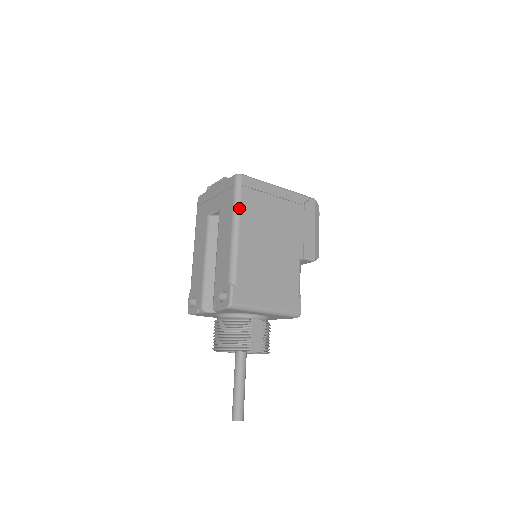
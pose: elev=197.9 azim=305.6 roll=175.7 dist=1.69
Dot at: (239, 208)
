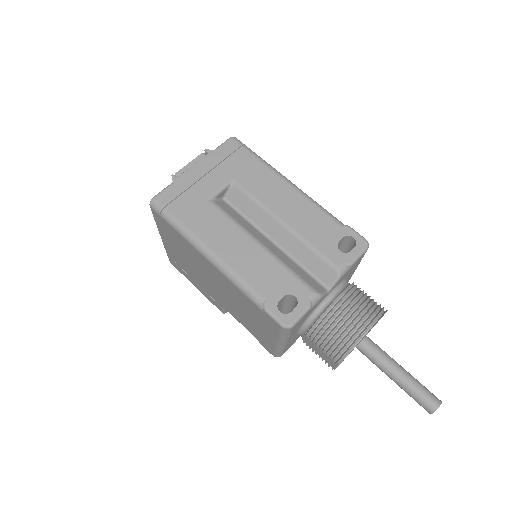
Dot at: (269, 164)
